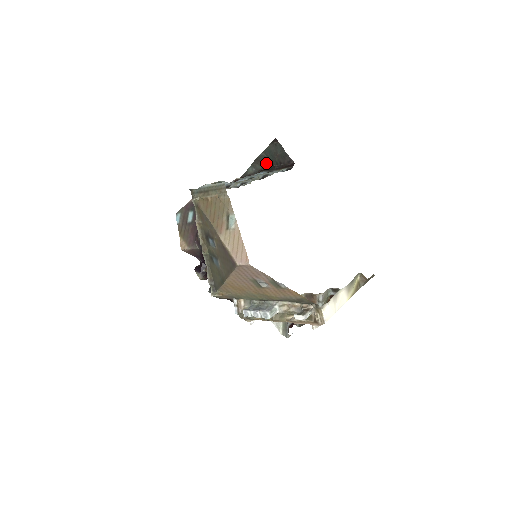
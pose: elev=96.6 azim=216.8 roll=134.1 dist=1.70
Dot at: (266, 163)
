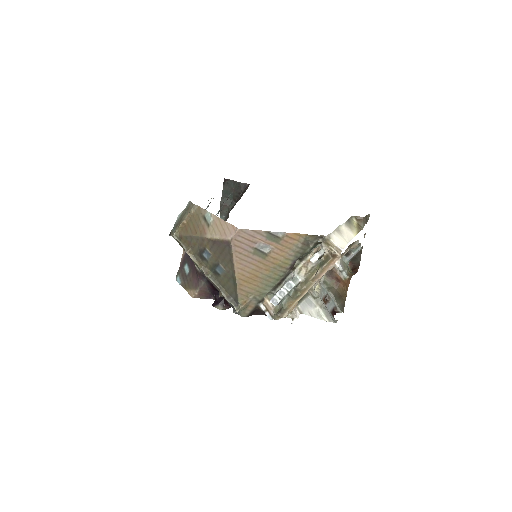
Dot at: (229, 204)
